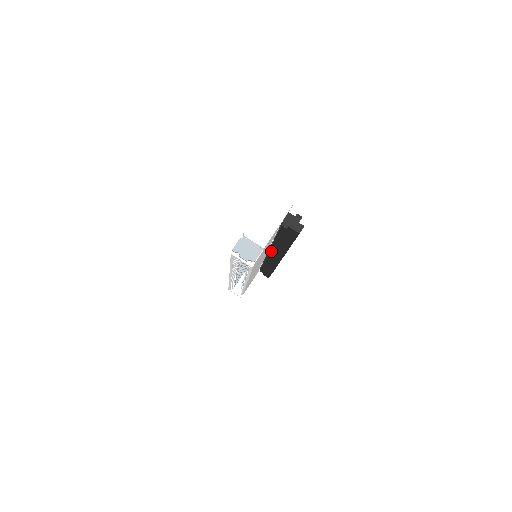
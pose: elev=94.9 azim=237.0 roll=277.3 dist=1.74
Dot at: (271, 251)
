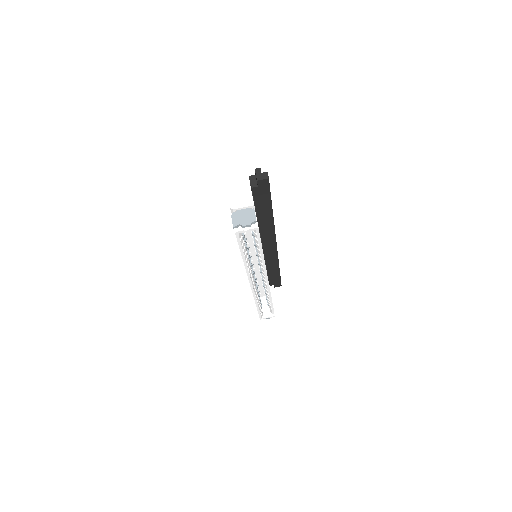
Dot at: (263, 239)
